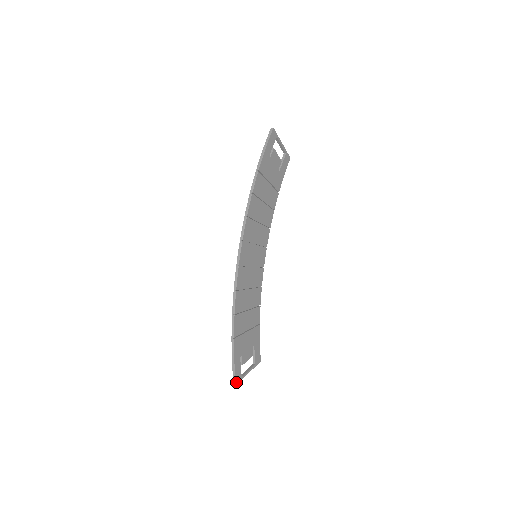
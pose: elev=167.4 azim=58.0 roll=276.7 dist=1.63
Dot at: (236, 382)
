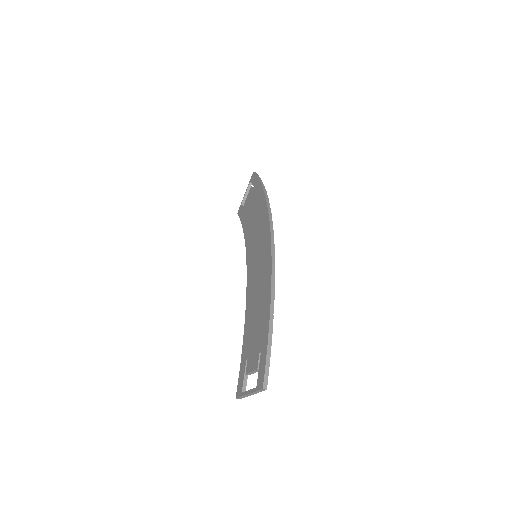
Dot at: (266, 386)
